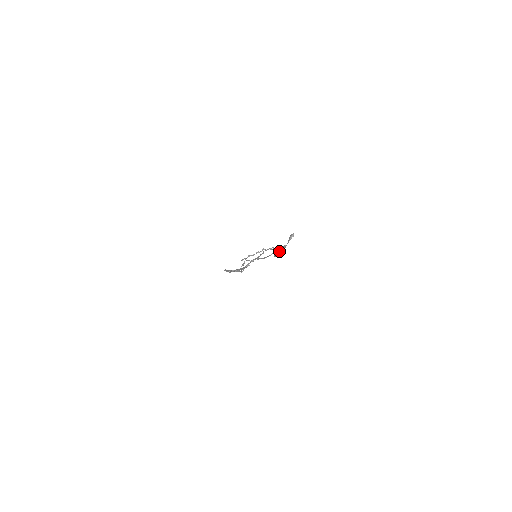
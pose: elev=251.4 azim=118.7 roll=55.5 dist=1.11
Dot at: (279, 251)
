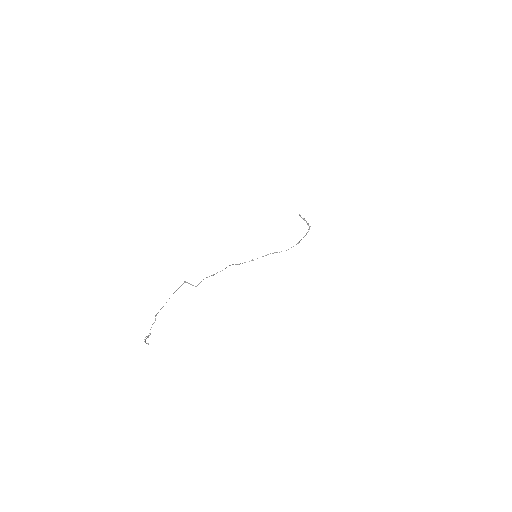
Dot at: (145, 340)
